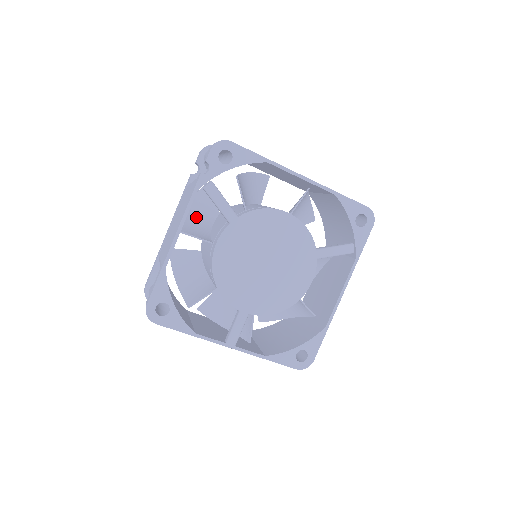
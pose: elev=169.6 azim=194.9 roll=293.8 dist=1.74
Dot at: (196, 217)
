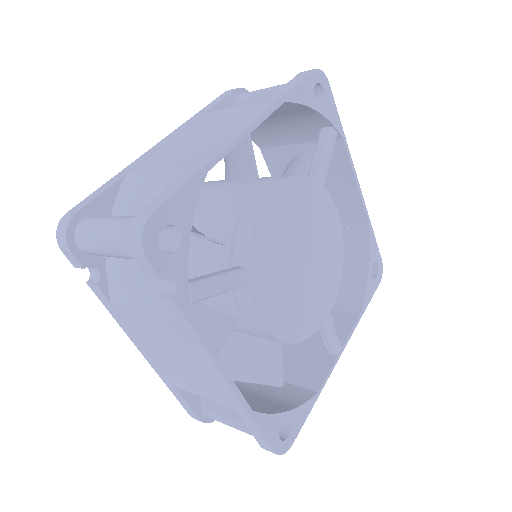
Dot at: occluded
